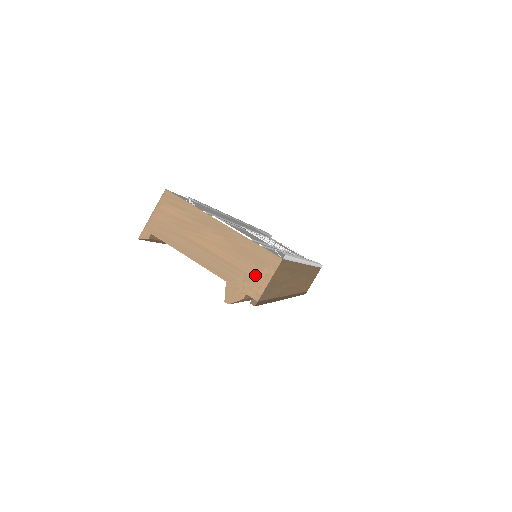
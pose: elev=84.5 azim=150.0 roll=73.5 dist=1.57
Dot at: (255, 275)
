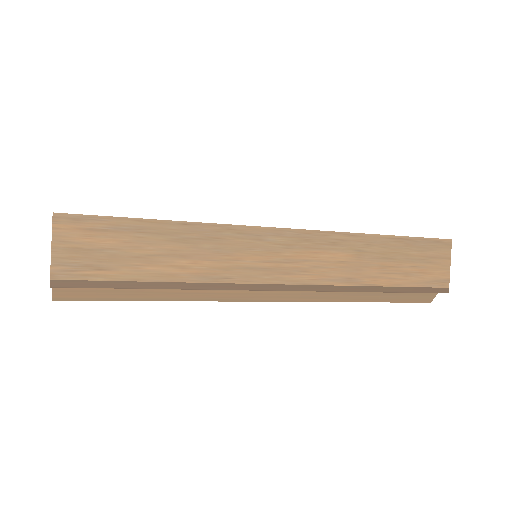
Dot at: occluded
